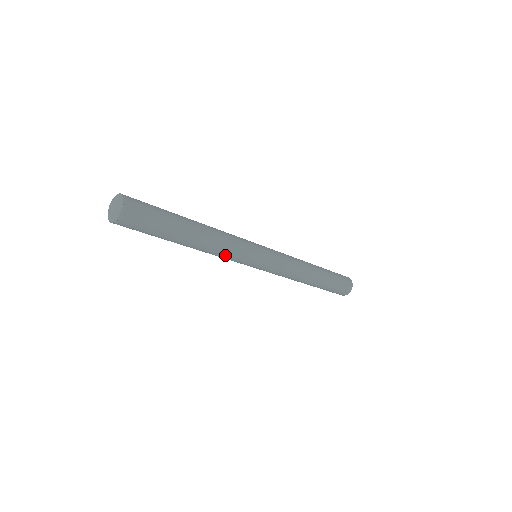
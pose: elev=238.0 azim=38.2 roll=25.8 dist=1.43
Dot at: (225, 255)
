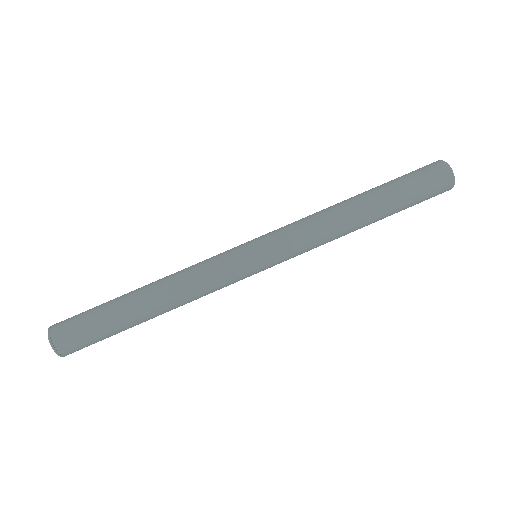
Dot at: (205, 291)
